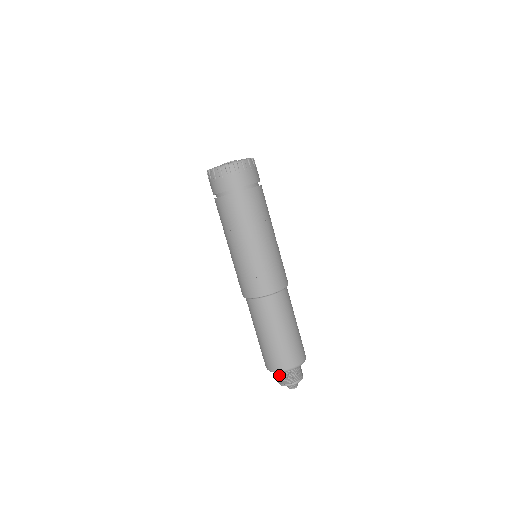
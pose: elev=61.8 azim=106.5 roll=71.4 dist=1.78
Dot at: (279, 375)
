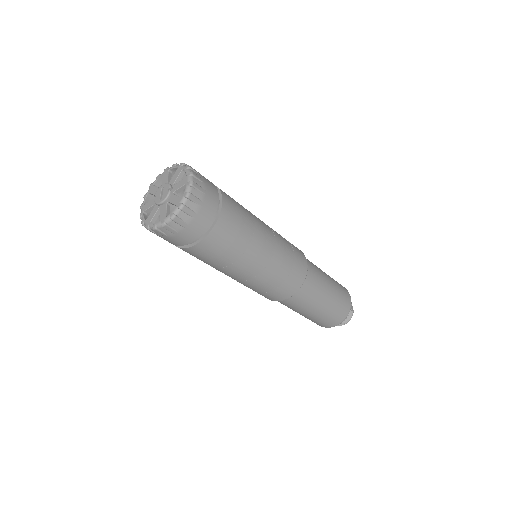
Dot at: occluded
